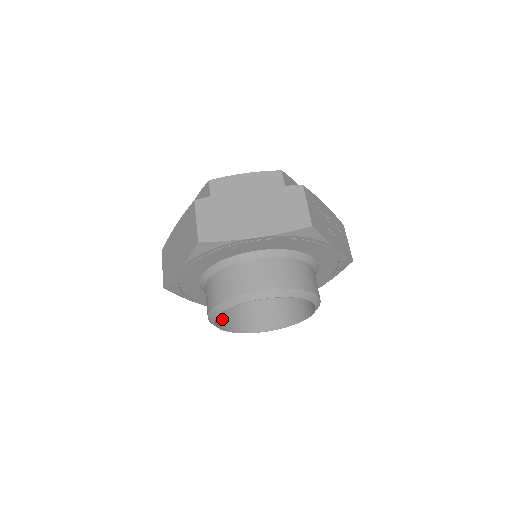
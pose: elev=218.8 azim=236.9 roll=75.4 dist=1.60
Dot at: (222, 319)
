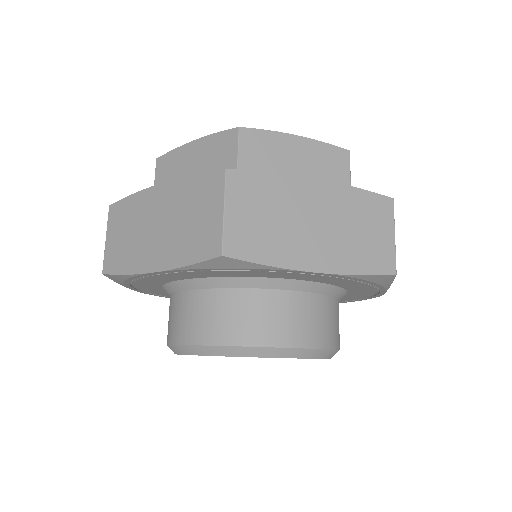
Dot at: occluded
